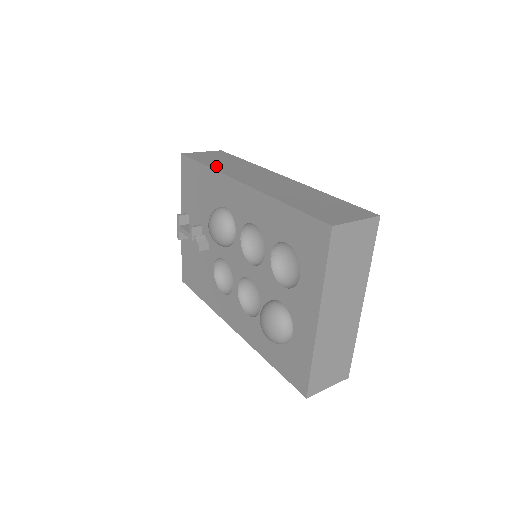
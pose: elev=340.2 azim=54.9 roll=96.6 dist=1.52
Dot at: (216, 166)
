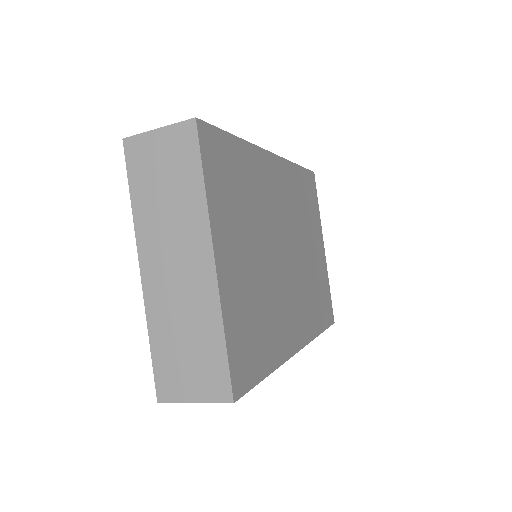
Dot at: occluded
